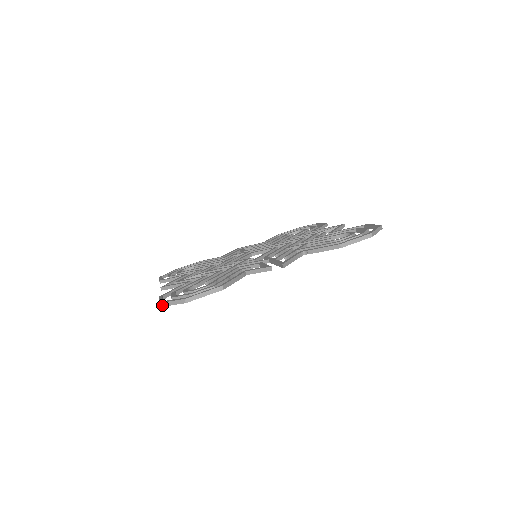
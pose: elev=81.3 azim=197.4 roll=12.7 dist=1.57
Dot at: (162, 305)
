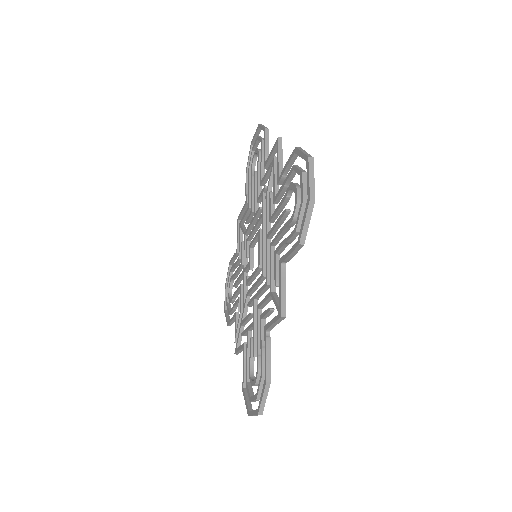
Dot at: occluded
